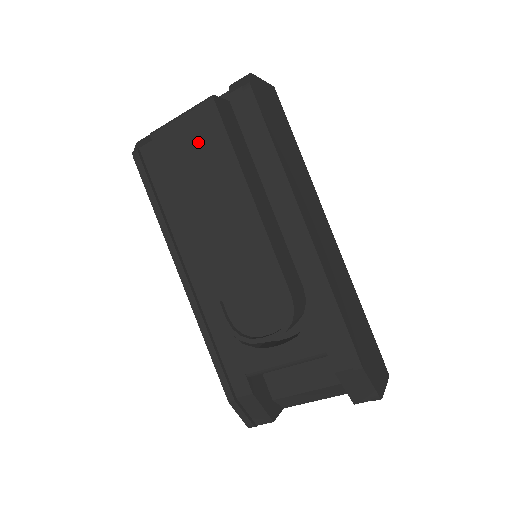
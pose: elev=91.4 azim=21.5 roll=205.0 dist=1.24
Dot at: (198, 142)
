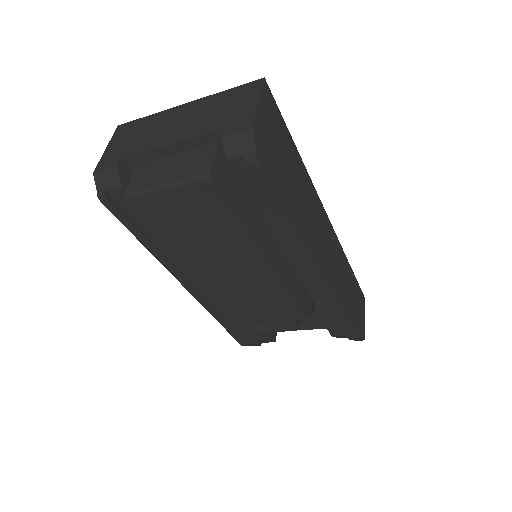
Dot at: (195, 214)
